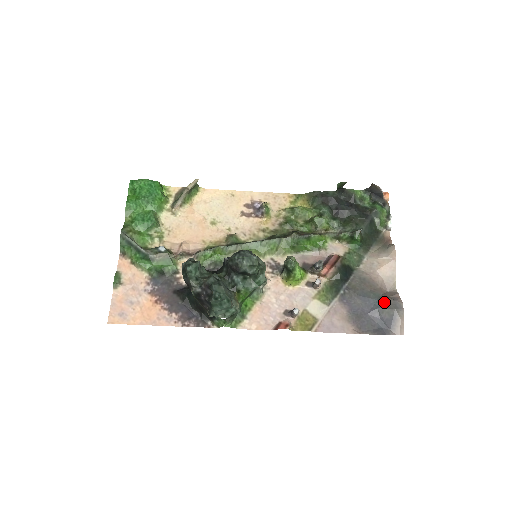
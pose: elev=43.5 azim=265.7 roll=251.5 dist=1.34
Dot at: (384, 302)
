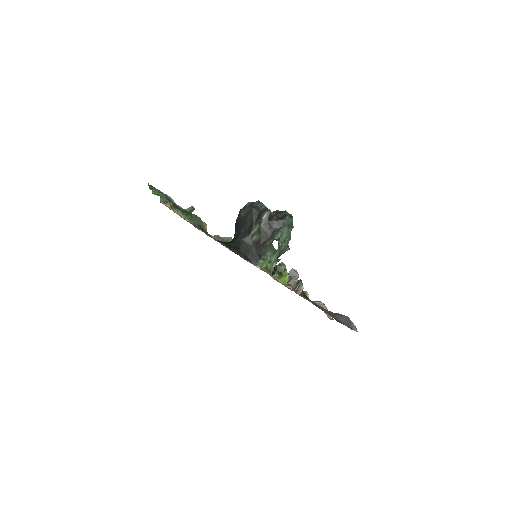
Dot at: (338, 314)
